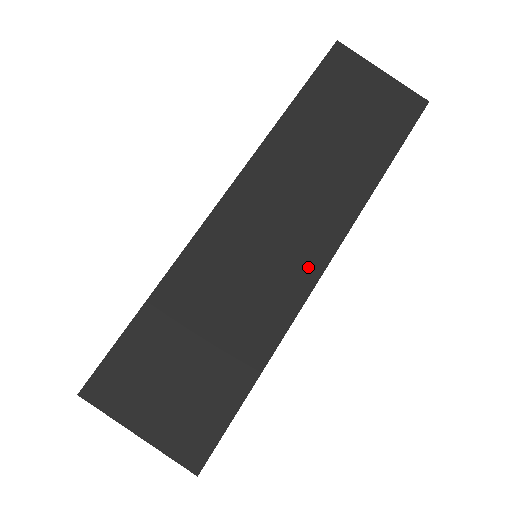
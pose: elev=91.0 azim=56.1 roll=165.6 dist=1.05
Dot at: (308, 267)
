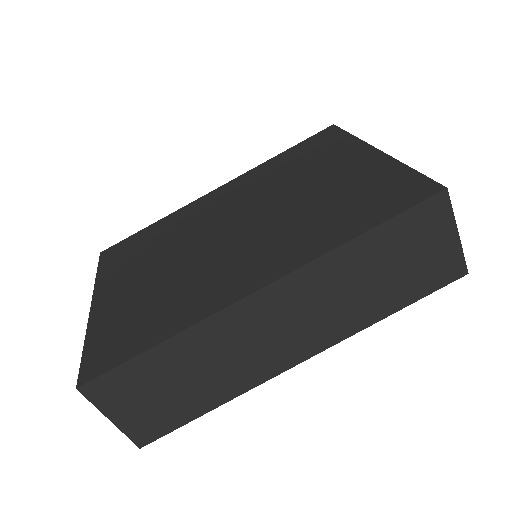
Dot at: (286, 360)
